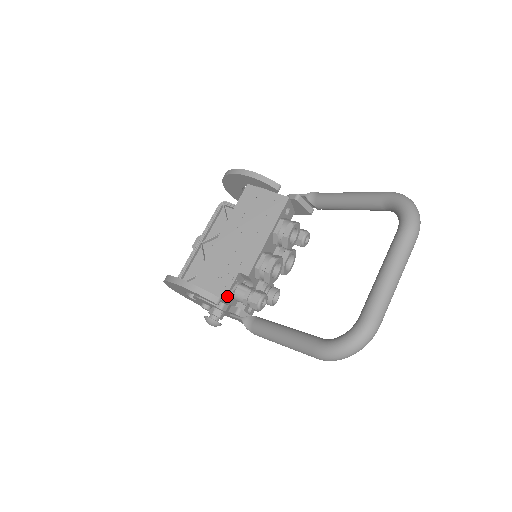
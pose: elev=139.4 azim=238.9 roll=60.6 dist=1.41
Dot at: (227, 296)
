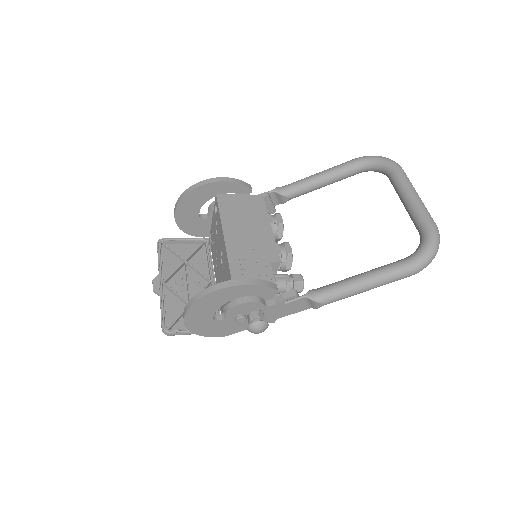
Dot at: occluded
